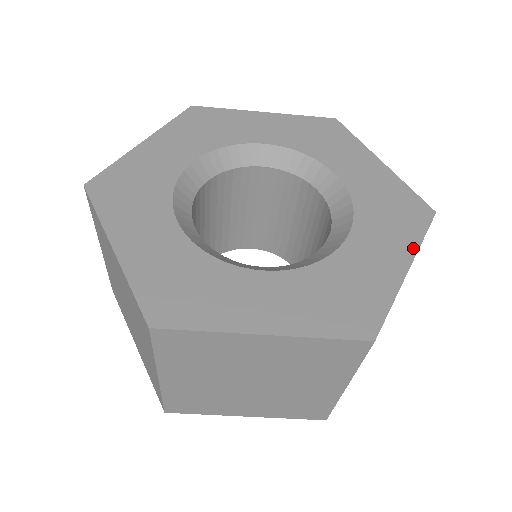
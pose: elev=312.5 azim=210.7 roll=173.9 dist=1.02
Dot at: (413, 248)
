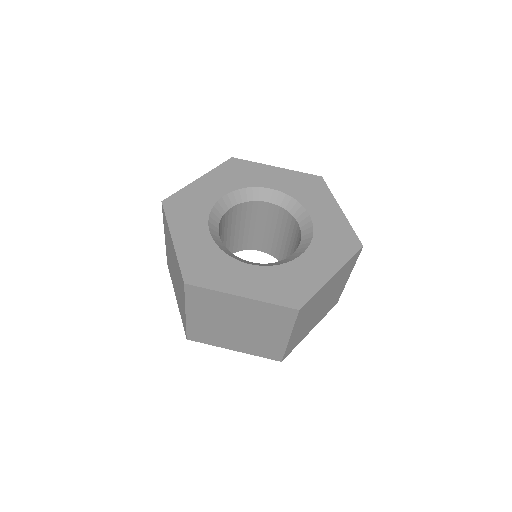
Dot at: (333, 200)
